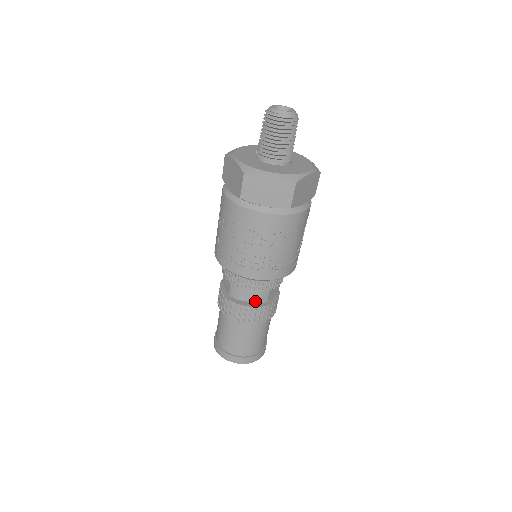
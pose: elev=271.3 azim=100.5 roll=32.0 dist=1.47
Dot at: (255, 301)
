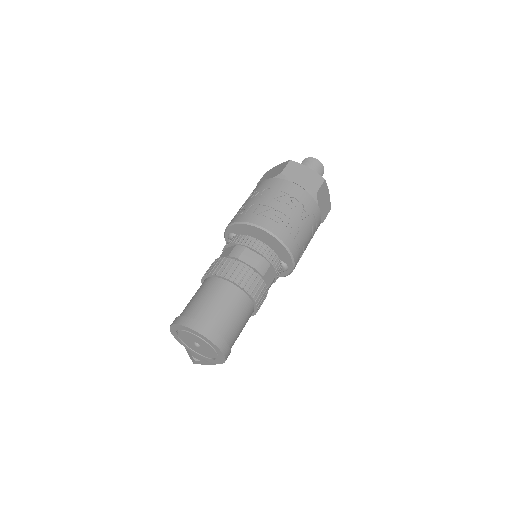
Dot at: (254, 266)
